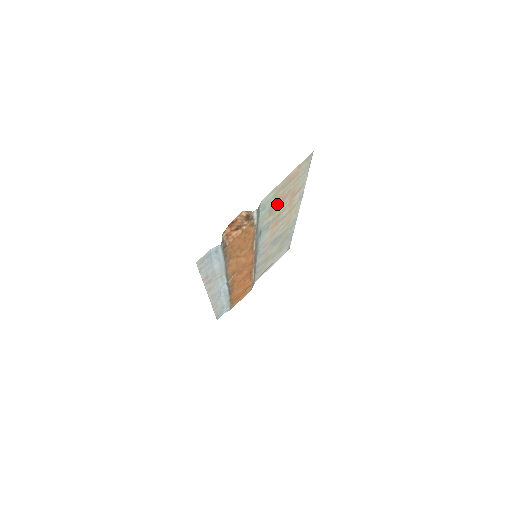
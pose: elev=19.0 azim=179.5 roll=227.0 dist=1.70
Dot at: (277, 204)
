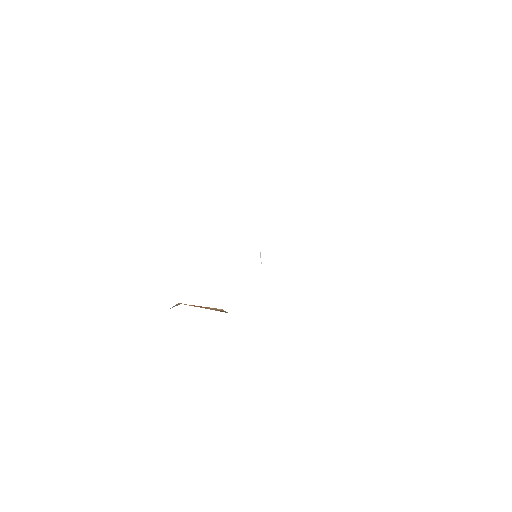
Dot at: occluded
